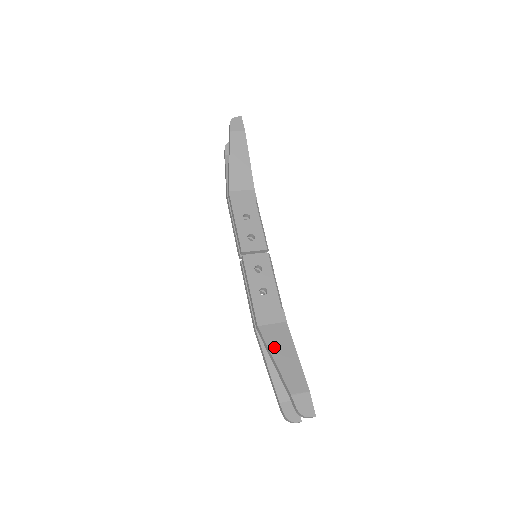
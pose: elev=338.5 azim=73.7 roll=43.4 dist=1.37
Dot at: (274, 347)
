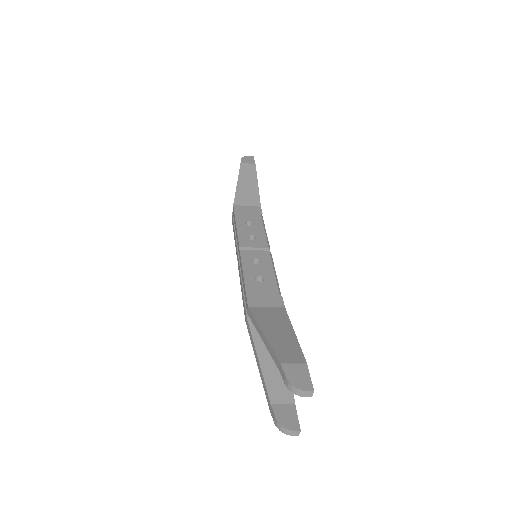
Dot at: (265, 323)
